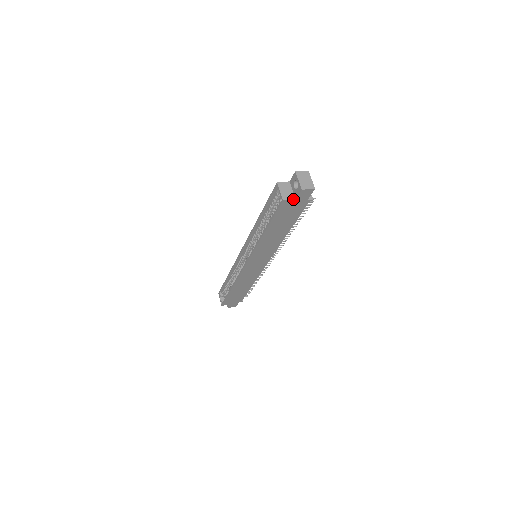
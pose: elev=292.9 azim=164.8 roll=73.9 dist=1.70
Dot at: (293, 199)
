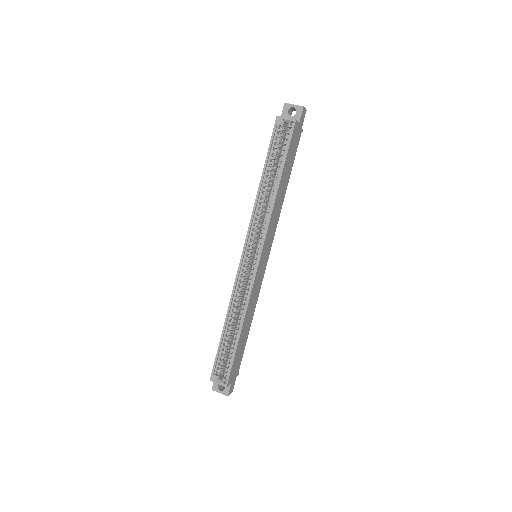
Dot at: (298, 122)
